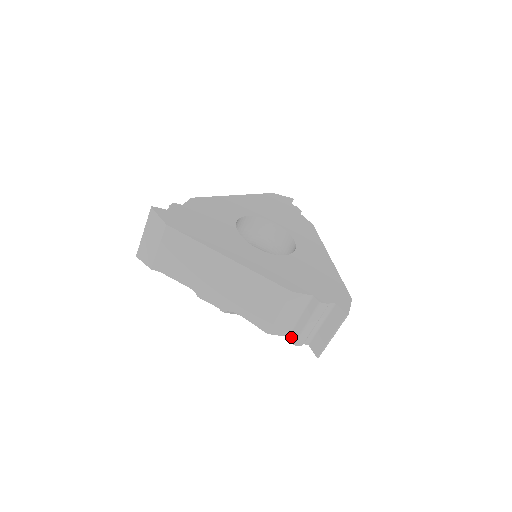
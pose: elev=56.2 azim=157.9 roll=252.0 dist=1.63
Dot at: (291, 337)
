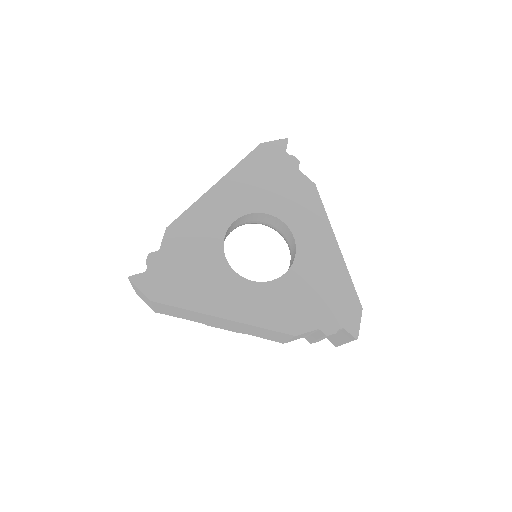
Dot at: (307, 339)
